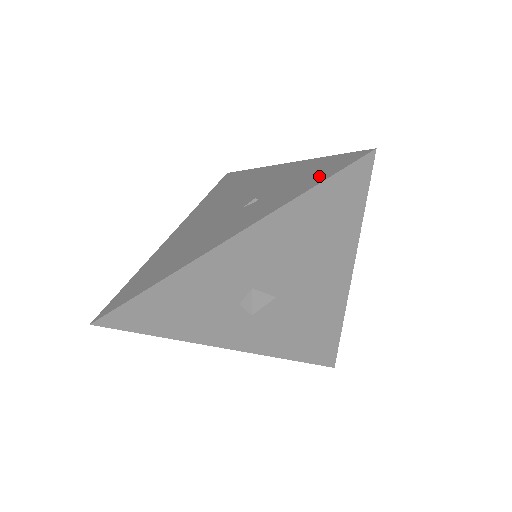
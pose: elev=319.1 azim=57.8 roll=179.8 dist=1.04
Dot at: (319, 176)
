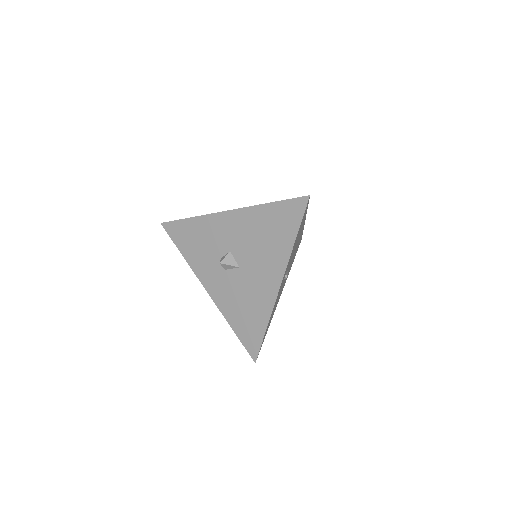
Dot at: occluded
